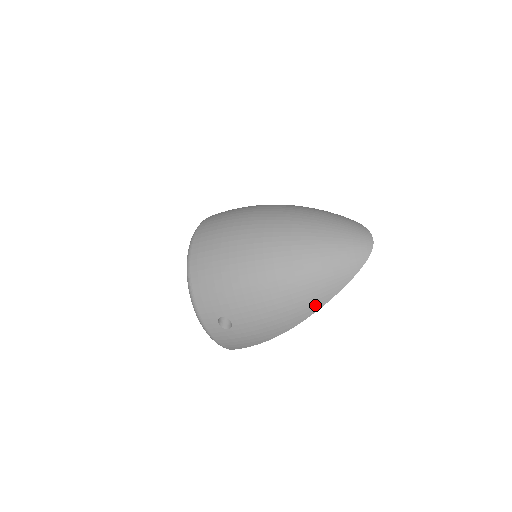
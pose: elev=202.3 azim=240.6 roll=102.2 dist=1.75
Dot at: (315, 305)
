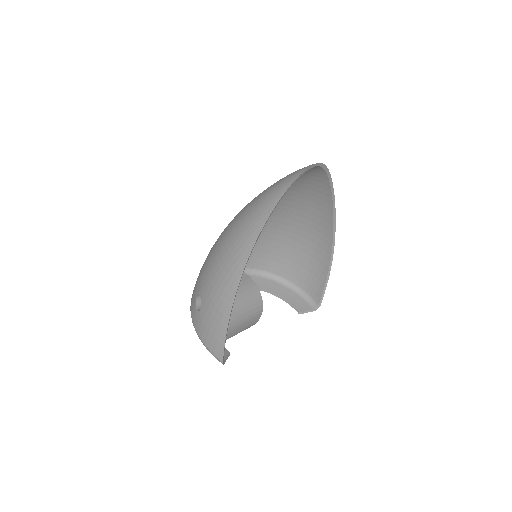
Dot at: (252, 236)
